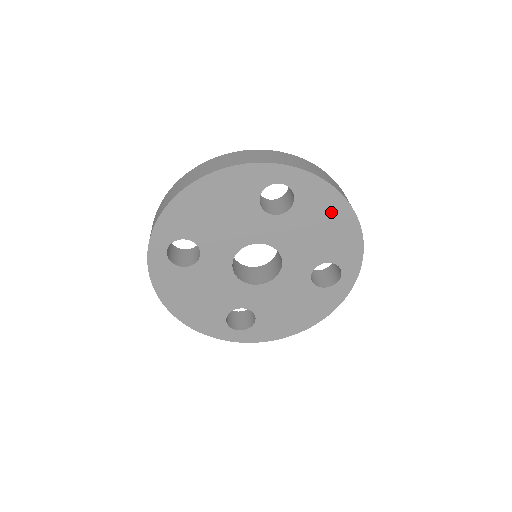
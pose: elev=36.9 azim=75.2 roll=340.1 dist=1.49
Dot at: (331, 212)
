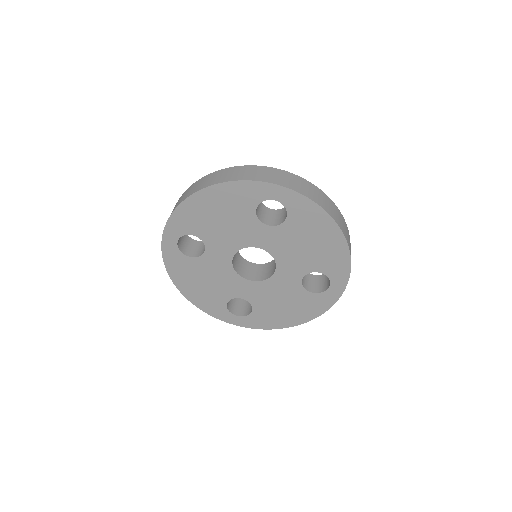
Dot at: (321, 230)
